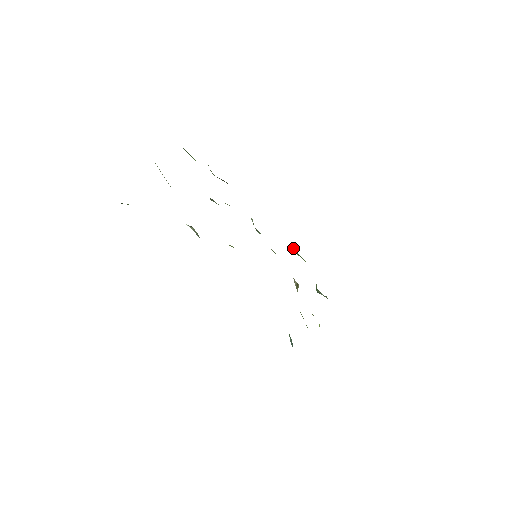
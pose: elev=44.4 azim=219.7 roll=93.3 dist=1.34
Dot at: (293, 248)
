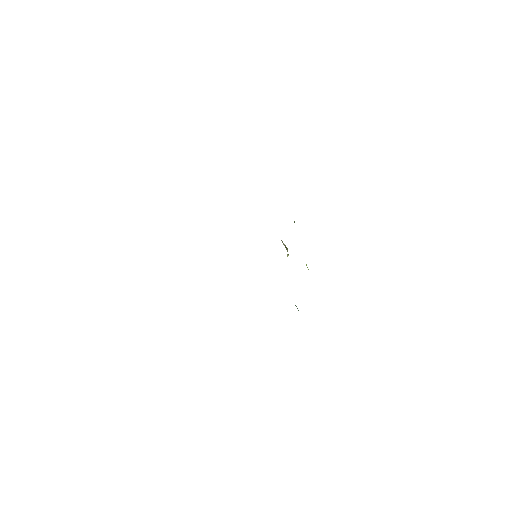
Dot at: occluded
